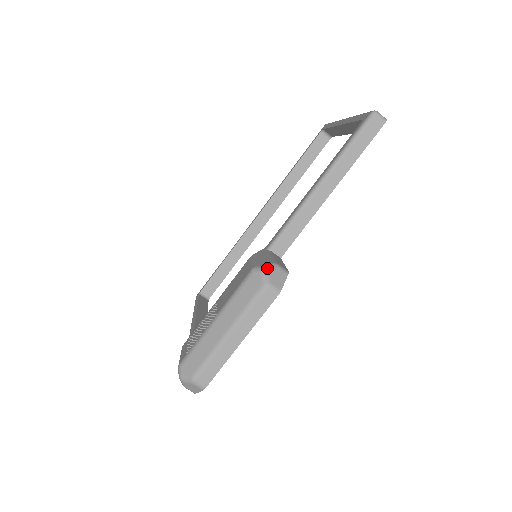
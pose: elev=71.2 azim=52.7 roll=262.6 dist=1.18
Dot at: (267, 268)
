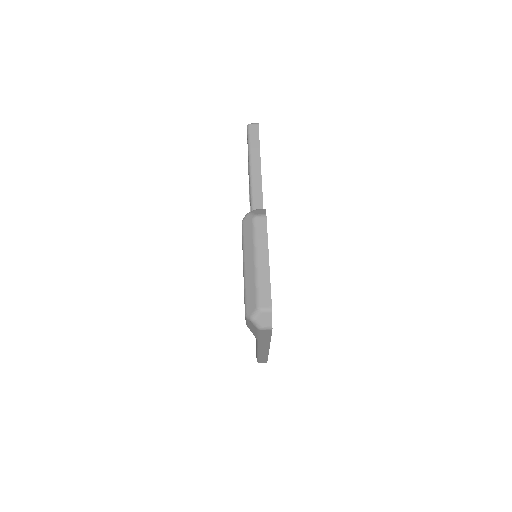
Dot at: (249, 212)
